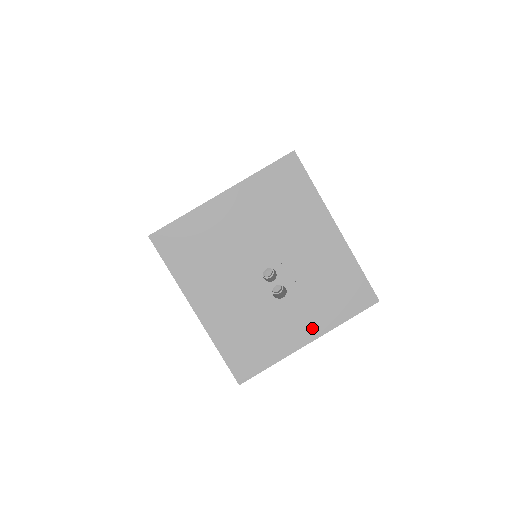
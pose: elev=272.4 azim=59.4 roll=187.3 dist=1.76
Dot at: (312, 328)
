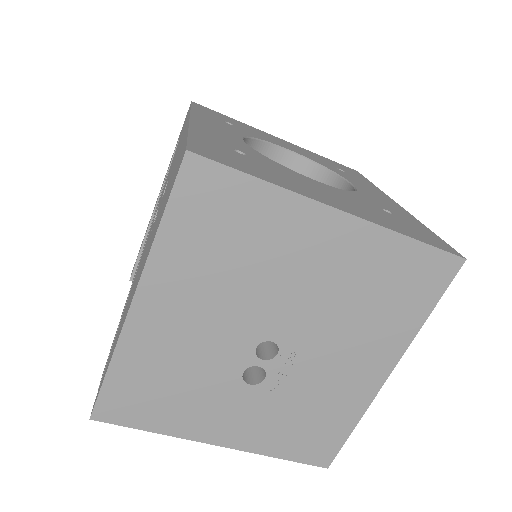
Dot at: (239, 436)
